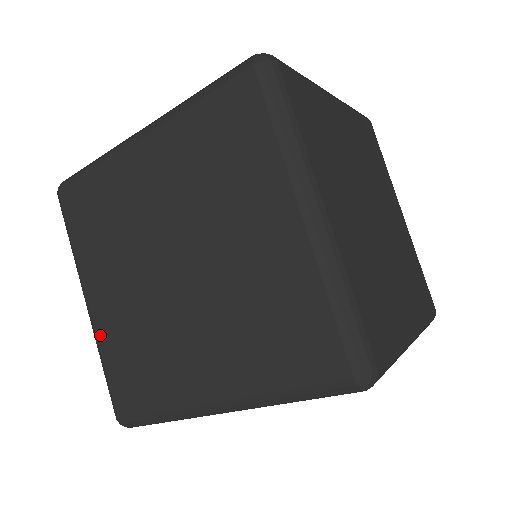
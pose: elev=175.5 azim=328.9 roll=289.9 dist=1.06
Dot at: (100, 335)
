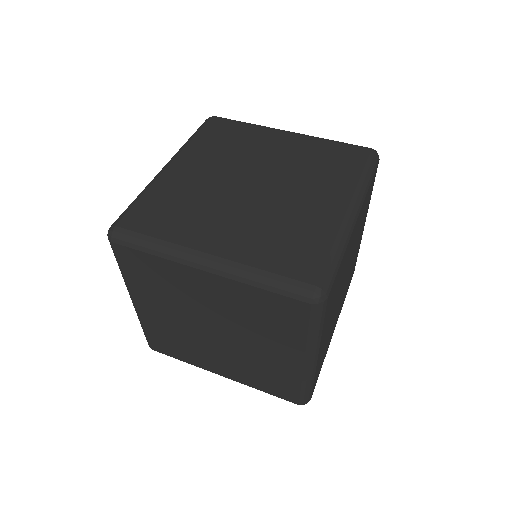
Dot at: (241, 259)
